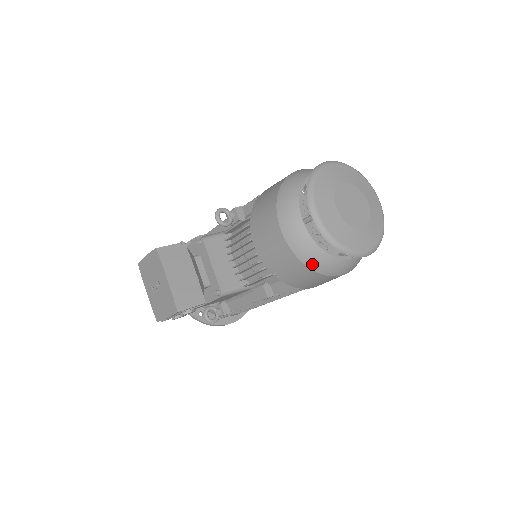
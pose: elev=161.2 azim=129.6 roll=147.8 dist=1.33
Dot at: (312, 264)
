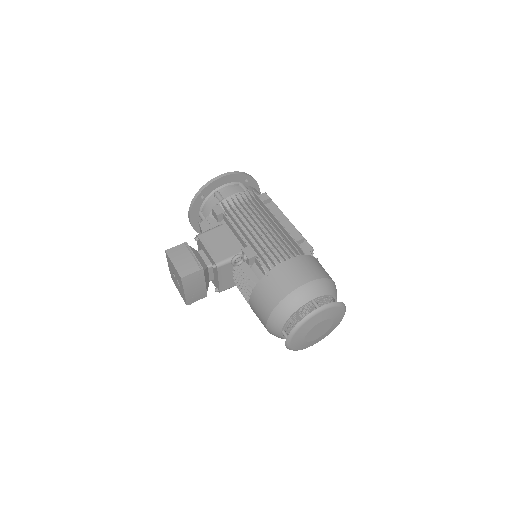
Dot at: occluded
